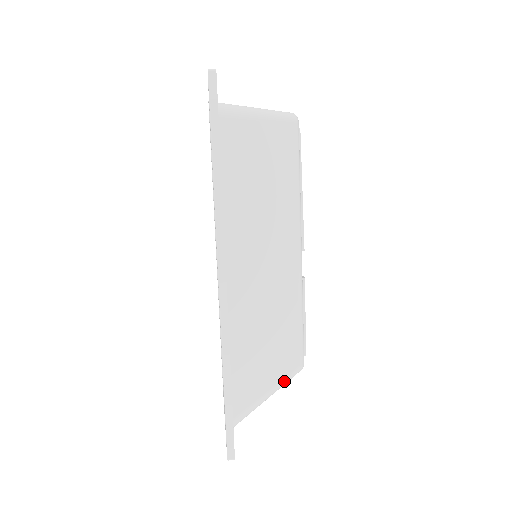
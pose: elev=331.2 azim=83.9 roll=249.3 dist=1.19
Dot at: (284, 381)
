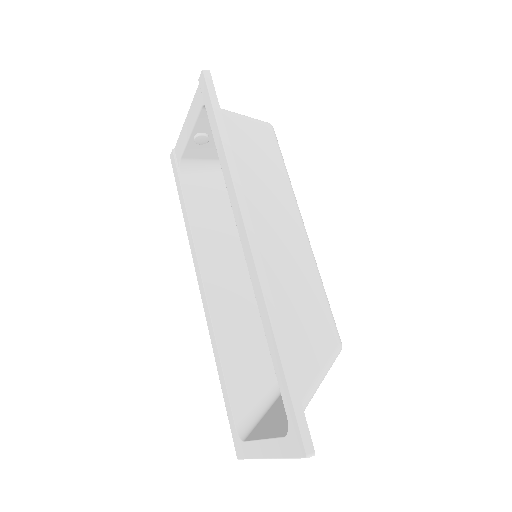
Dot at: (330, 361)
